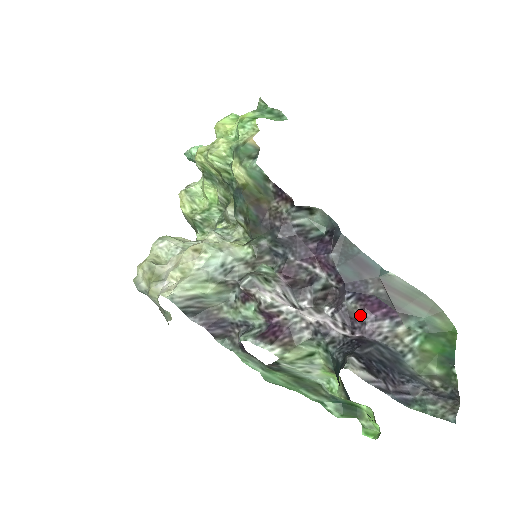
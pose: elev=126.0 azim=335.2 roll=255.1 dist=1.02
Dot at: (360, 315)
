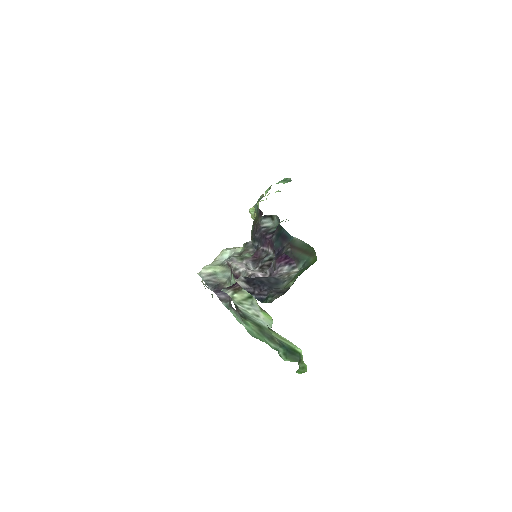
Dot at: (275, 266)
